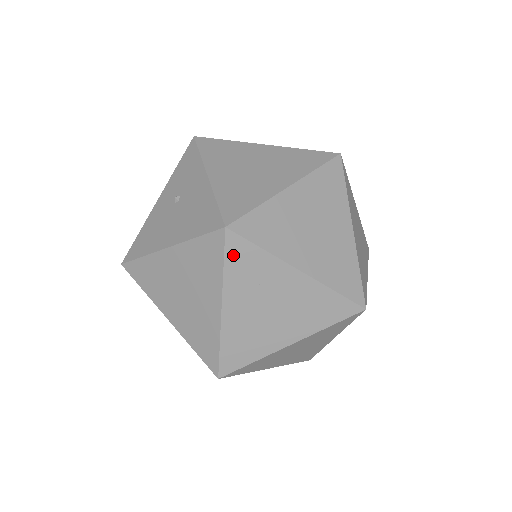
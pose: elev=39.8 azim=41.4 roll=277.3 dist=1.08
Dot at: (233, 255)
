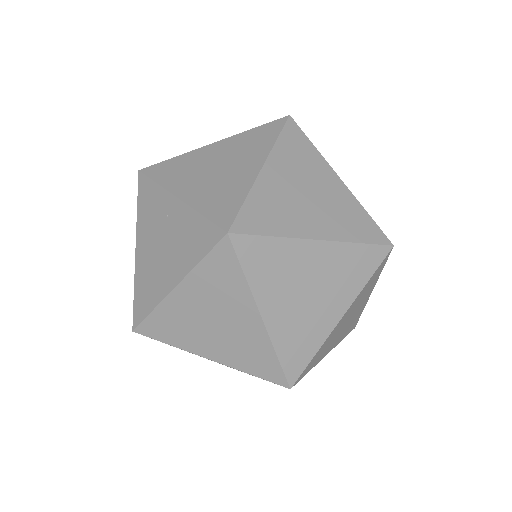
Dot at: (289, 135)
